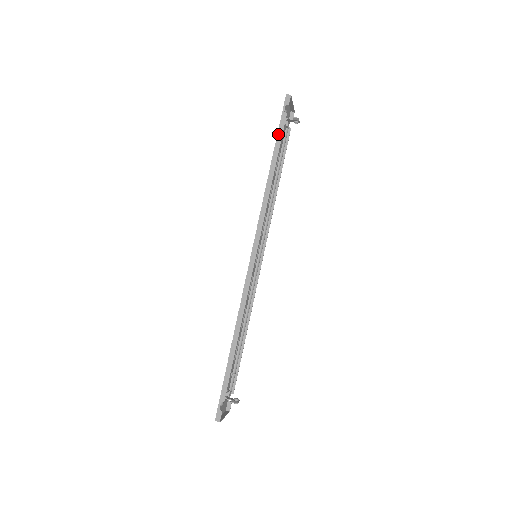
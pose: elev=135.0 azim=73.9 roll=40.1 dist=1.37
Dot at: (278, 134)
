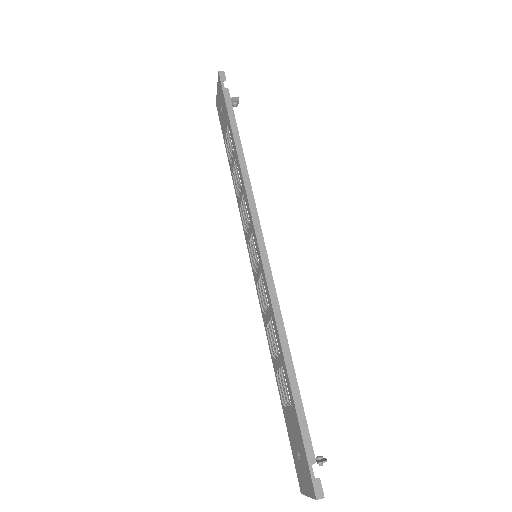
Dot at: (228, 110)
